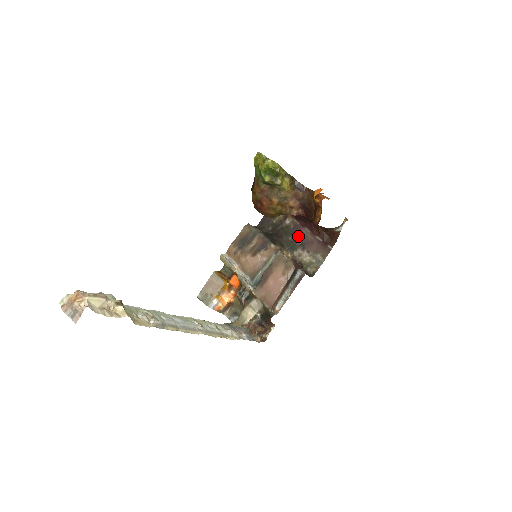
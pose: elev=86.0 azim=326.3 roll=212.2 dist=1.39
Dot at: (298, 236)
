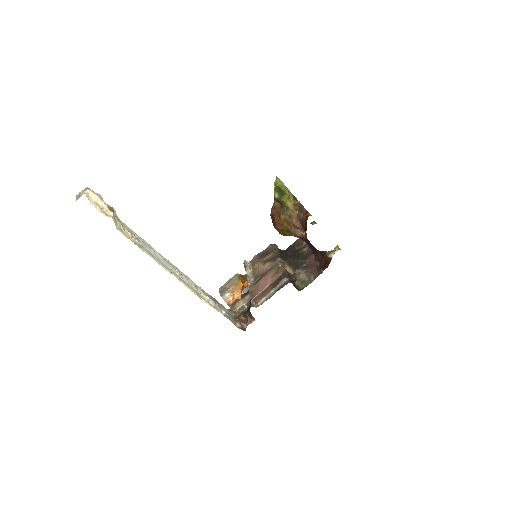
Dot at: (306, 260)
